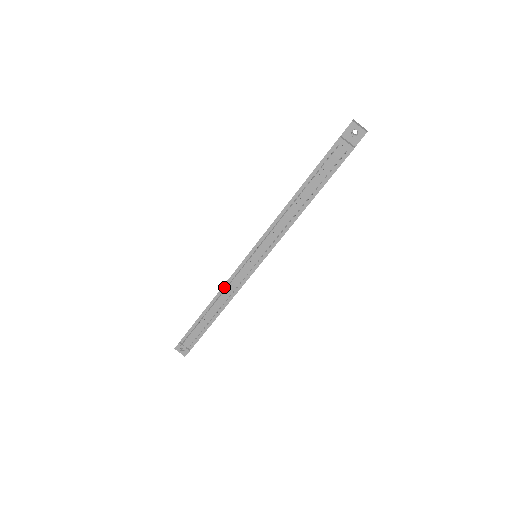
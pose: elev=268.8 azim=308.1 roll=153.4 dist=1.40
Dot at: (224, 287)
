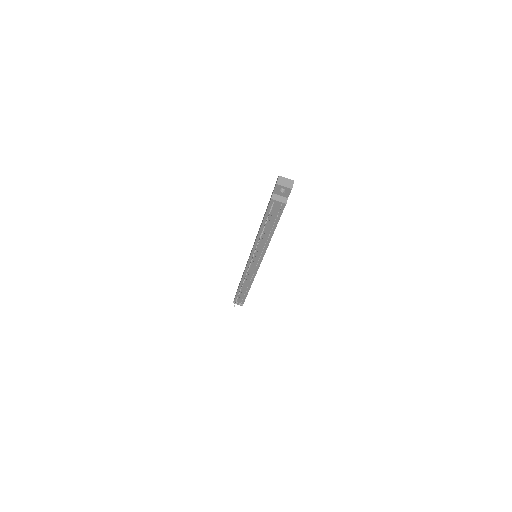
Dot at: (244, 276)
